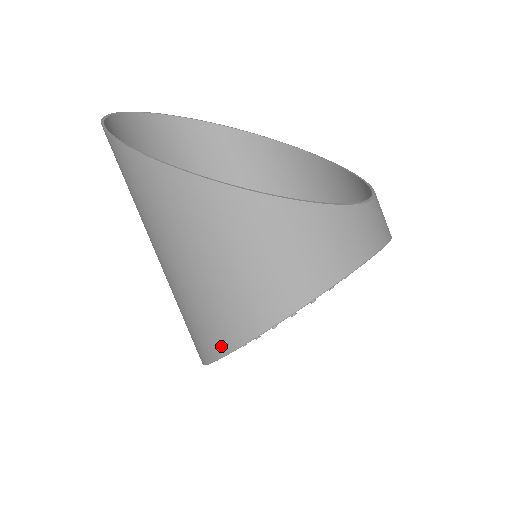
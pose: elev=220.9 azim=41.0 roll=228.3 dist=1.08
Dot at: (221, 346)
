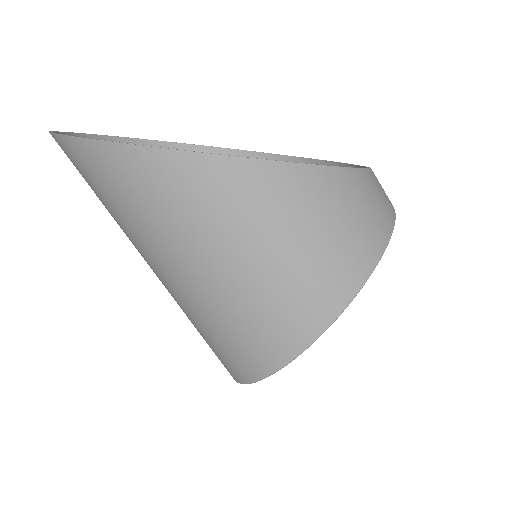
Dot at: (300, 341)
